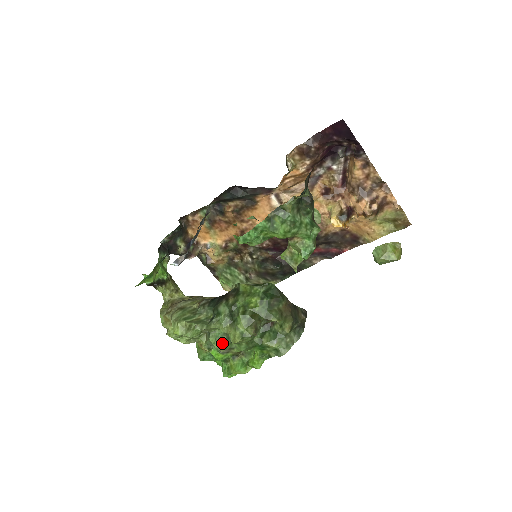
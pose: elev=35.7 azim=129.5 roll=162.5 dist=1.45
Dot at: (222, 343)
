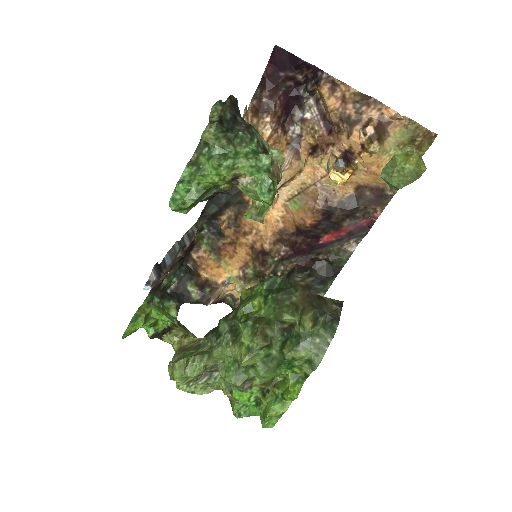
Dot at: (234, 373)
